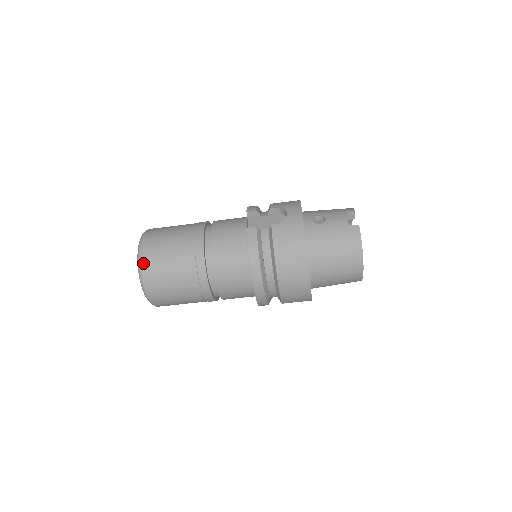
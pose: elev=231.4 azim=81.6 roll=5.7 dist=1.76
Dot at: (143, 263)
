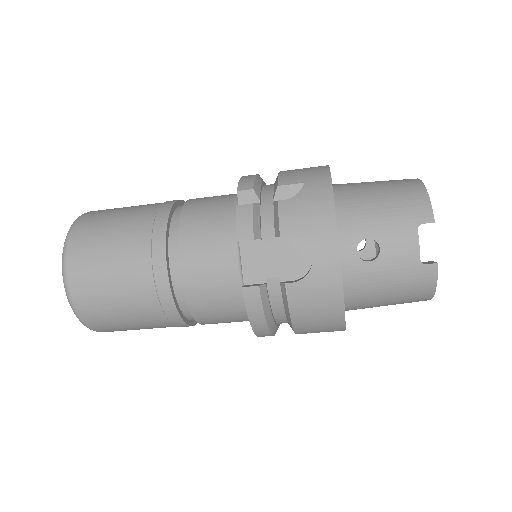
Dot at: (84, 318)
